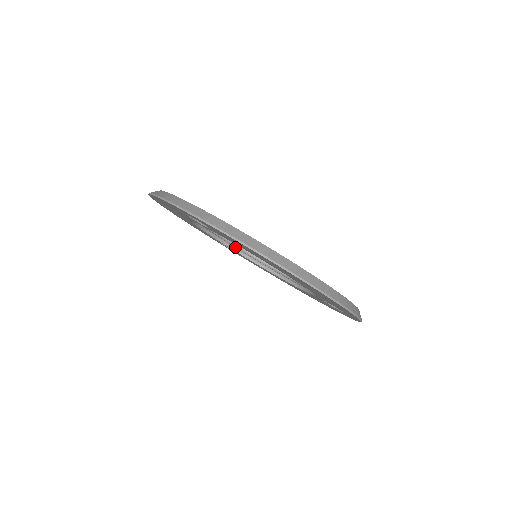
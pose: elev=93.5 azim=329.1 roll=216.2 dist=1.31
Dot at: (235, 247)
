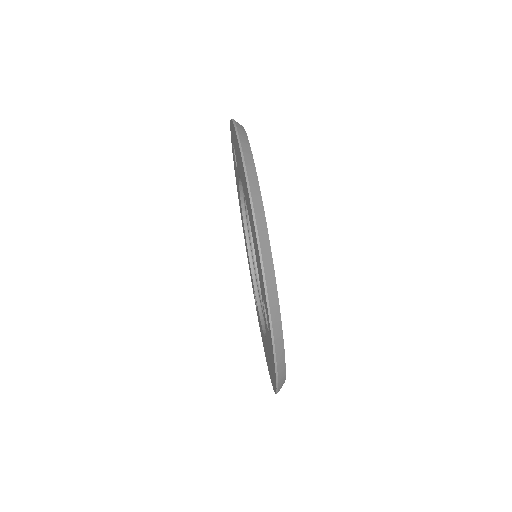
Dot at: occluded
